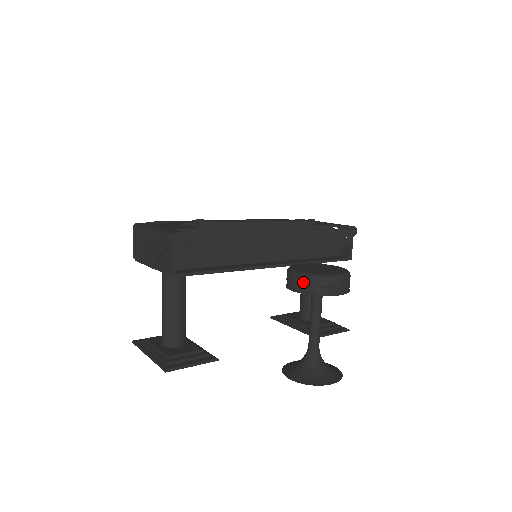
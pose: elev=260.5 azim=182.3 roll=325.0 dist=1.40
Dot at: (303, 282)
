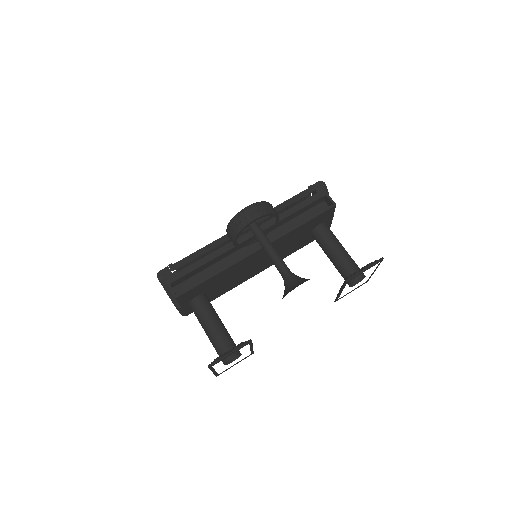
Dot at: (229, 231)
